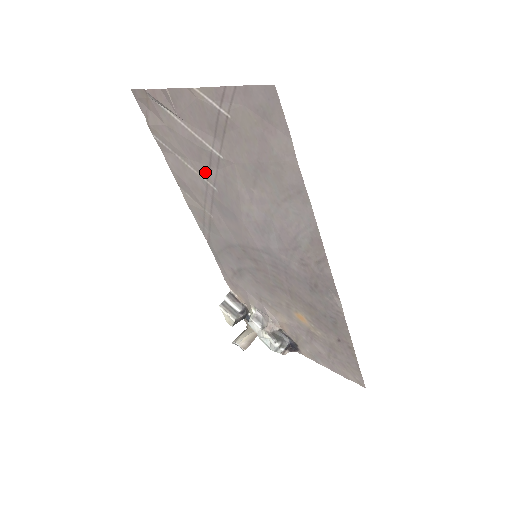
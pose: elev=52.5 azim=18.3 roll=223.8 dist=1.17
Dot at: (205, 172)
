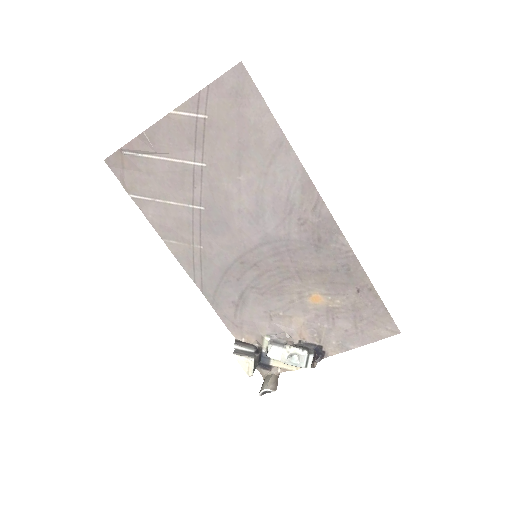
Dot at: (189, 196)
